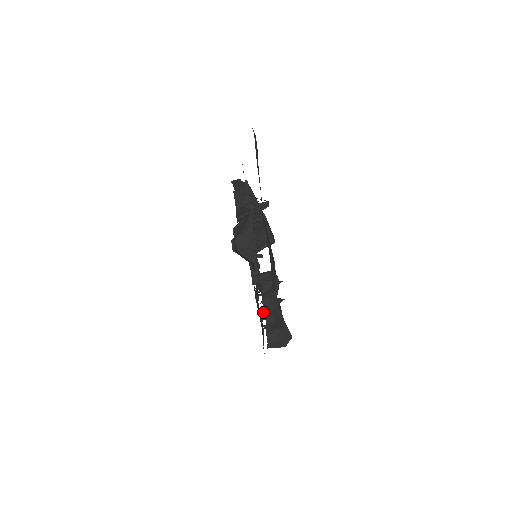
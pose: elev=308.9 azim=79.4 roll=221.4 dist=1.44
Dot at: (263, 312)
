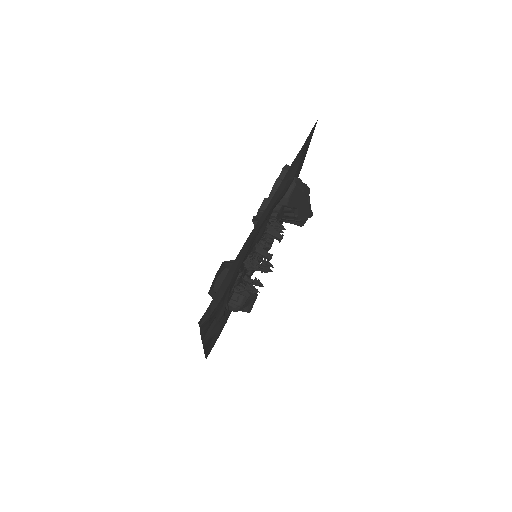
Dot at: occluded
